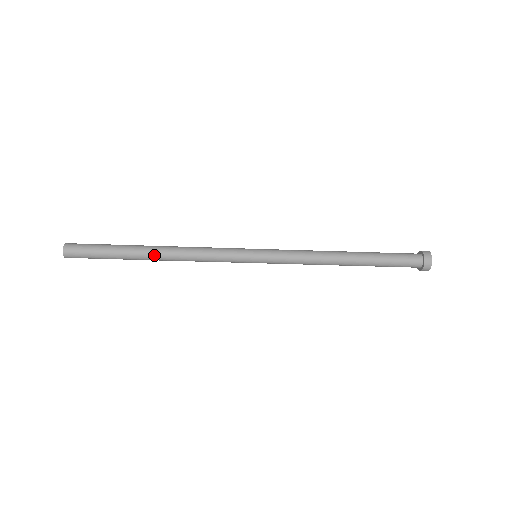
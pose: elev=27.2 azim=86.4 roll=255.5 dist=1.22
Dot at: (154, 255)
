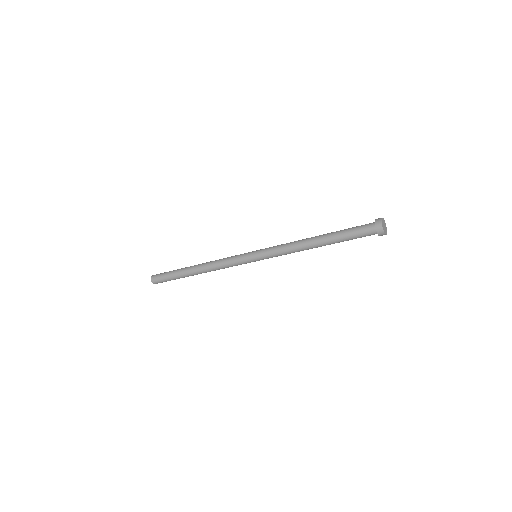
Dot at: (195, 267)
